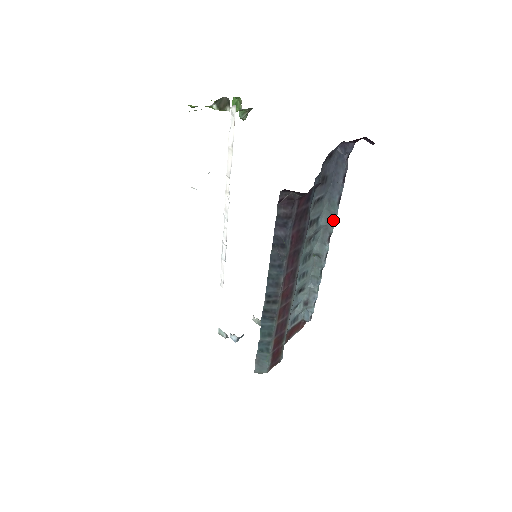
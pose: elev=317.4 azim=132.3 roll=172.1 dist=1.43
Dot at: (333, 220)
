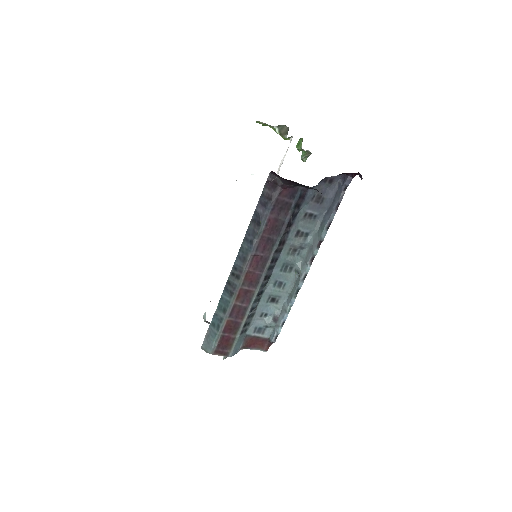
Dot at: (319, 243)
